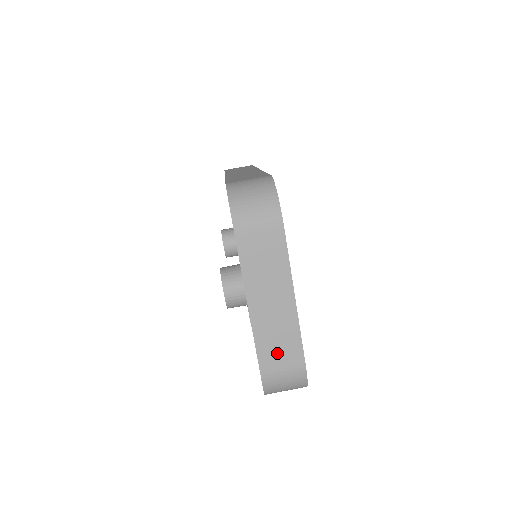
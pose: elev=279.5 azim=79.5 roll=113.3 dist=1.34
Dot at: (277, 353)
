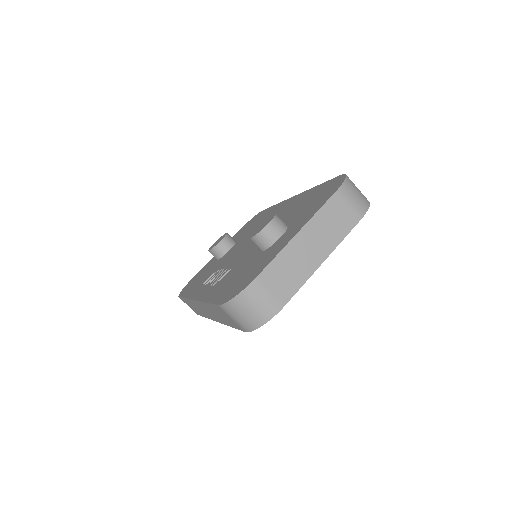
Dot at: (279, 278)
